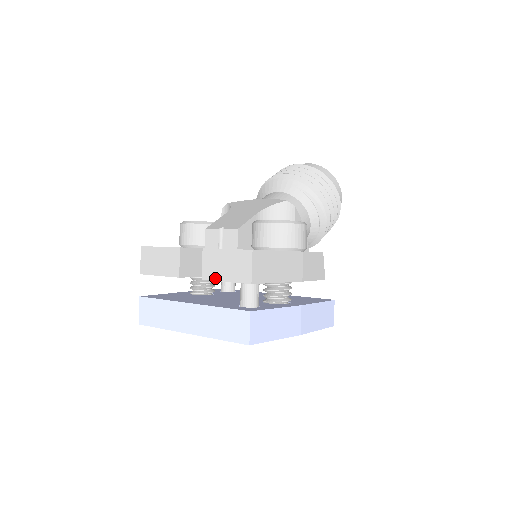
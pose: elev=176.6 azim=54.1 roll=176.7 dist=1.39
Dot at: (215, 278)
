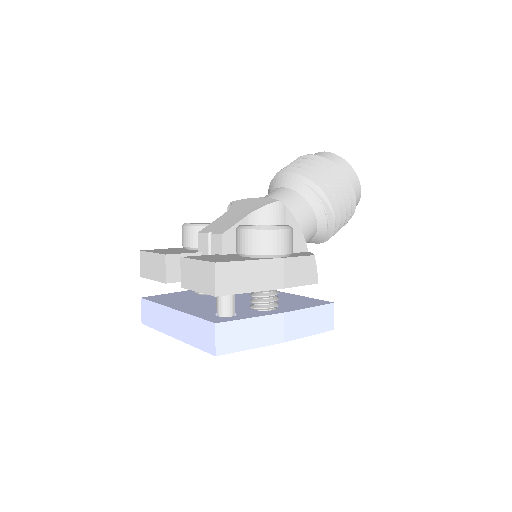
Dot at: (190, 287)
